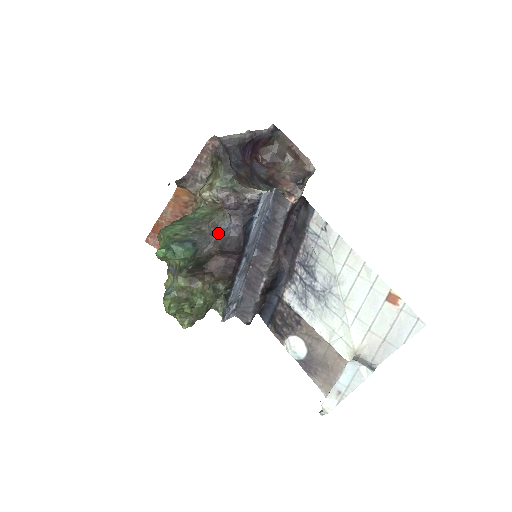
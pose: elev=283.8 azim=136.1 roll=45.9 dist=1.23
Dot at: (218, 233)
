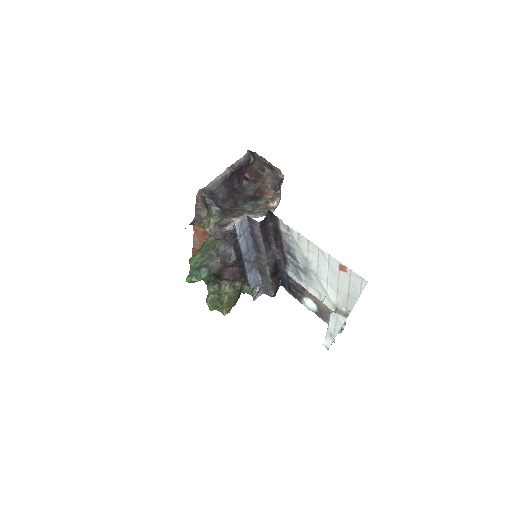
Dot at: (220, 255)
